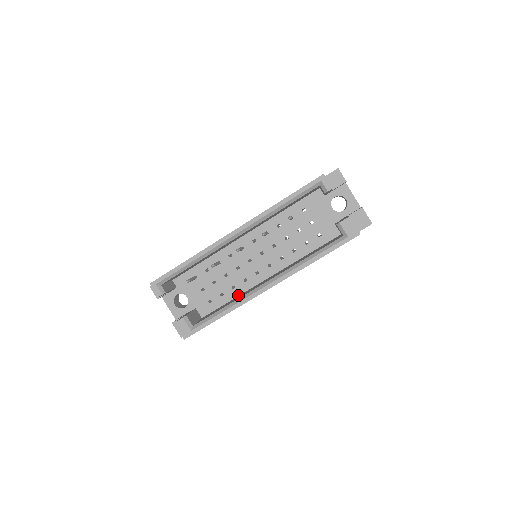
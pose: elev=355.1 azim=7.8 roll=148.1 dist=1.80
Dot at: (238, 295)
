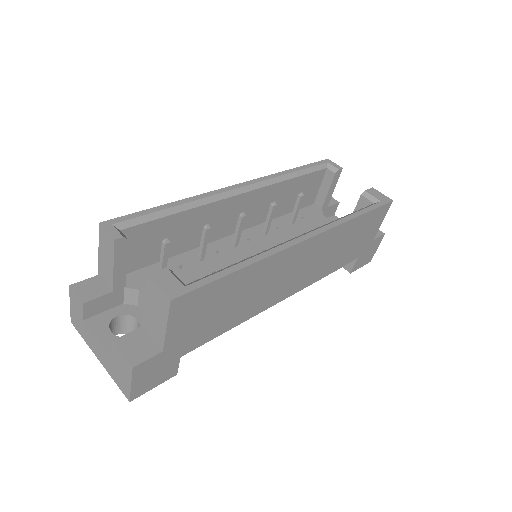
Dot at: occluded
